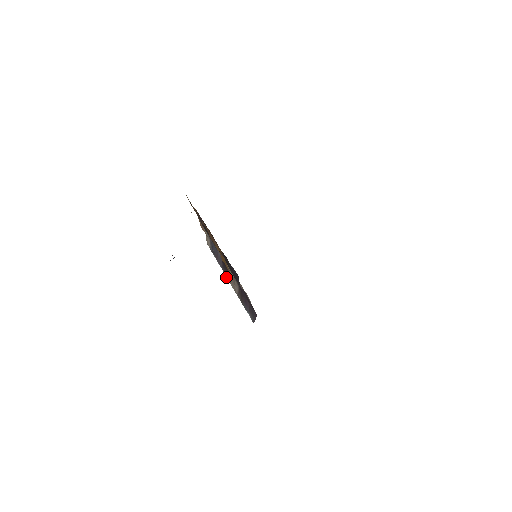
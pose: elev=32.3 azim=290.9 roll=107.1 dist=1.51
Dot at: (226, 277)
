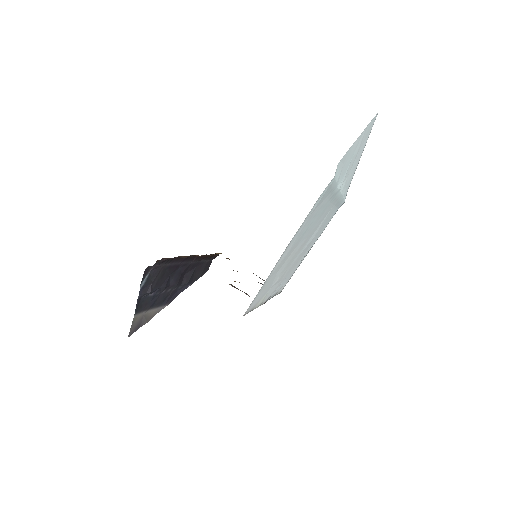
Dot at: occluded
